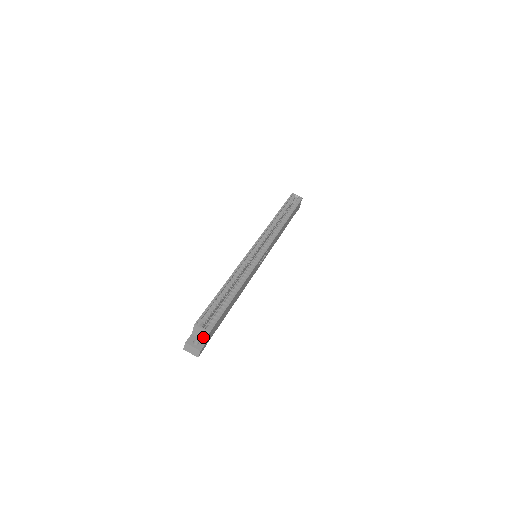
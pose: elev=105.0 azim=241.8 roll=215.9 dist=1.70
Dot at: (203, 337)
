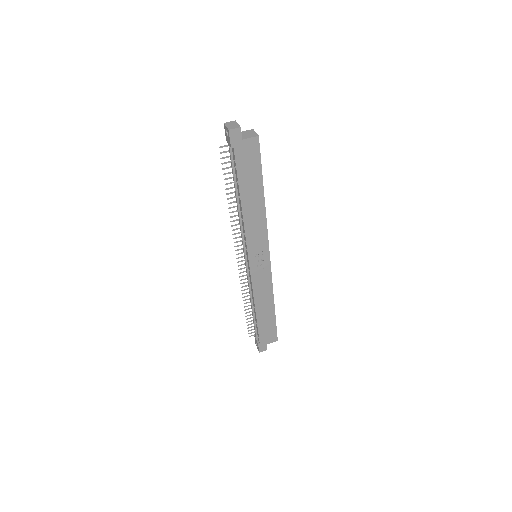
Dot at: (246, 136)
